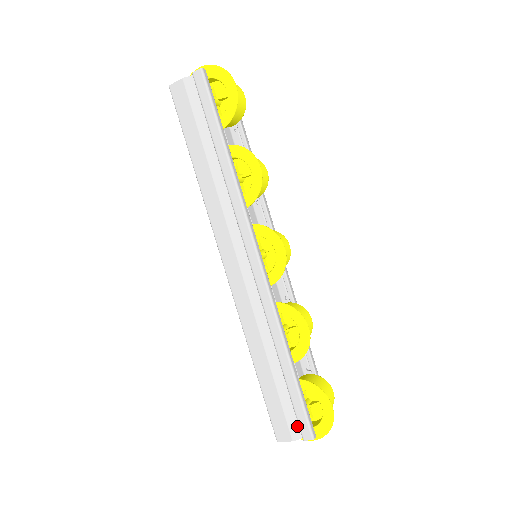
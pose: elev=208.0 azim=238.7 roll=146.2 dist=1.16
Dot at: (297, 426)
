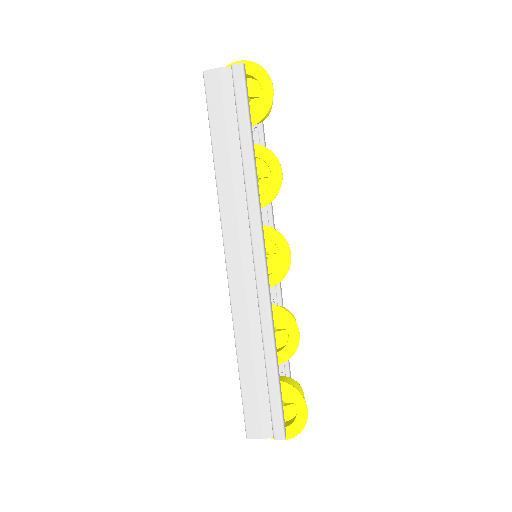
Dot at: (270, 425)
